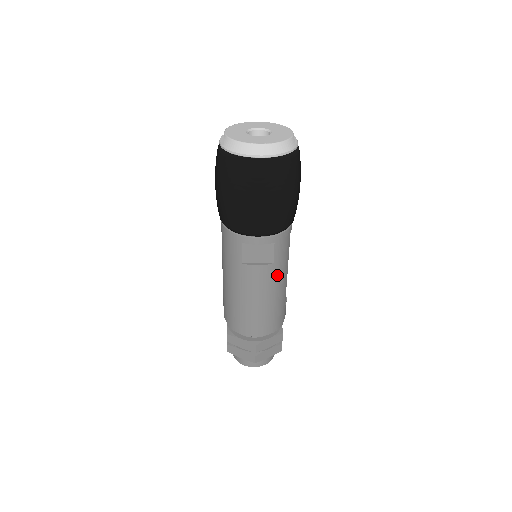
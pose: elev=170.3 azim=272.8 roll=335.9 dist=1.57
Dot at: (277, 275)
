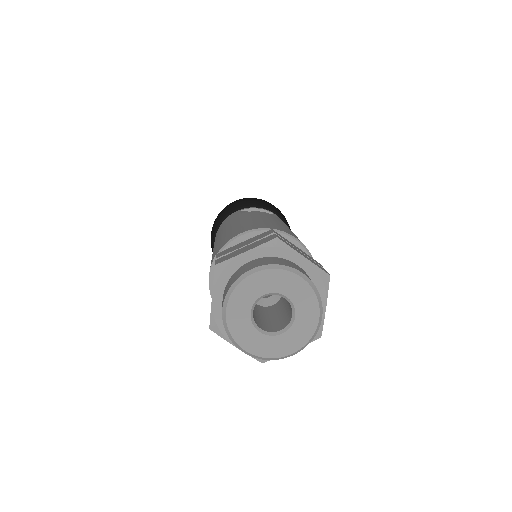
Dot at: occluded
